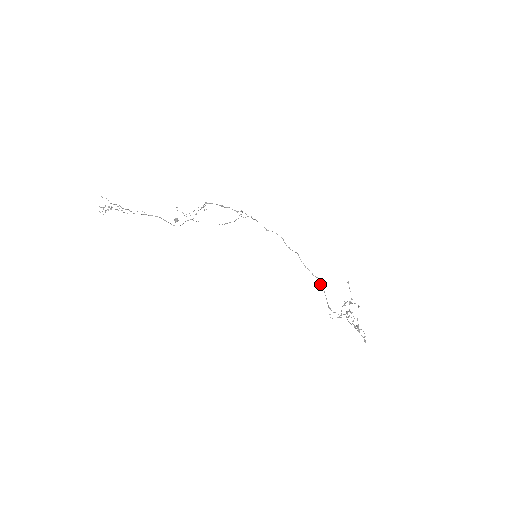
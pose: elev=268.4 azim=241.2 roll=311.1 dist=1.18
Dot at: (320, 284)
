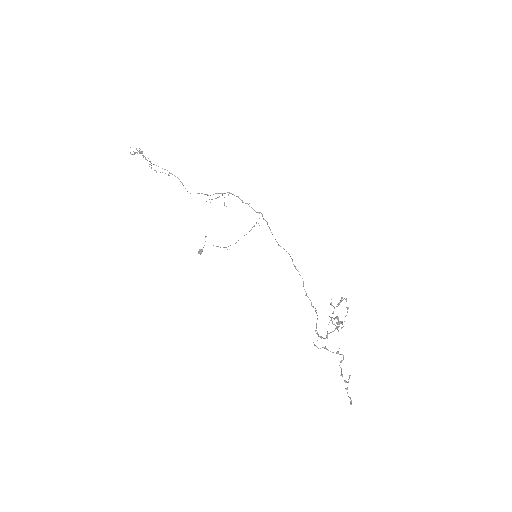
Dot at: (316, 312)
